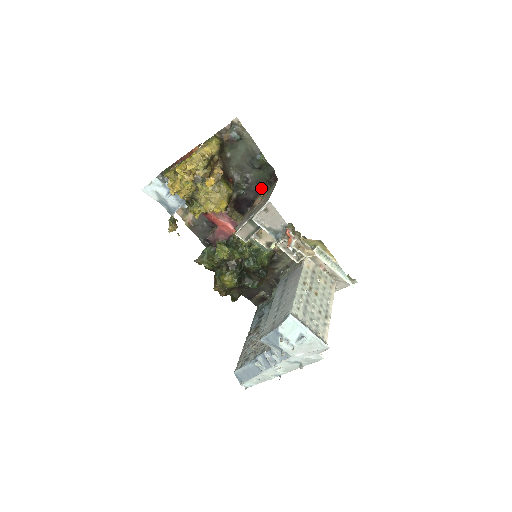
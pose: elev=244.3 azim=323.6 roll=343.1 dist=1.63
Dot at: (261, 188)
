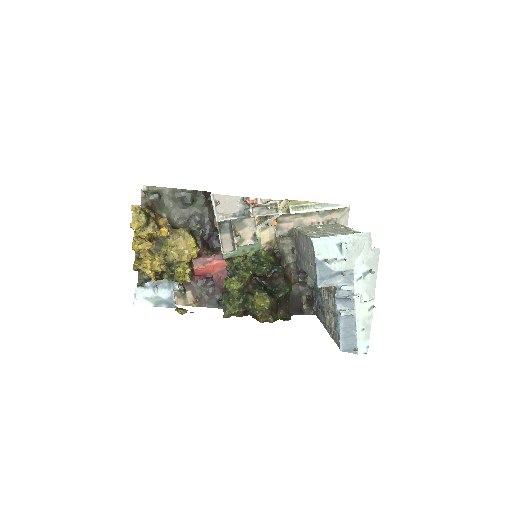
Dot at: (210, 214)
